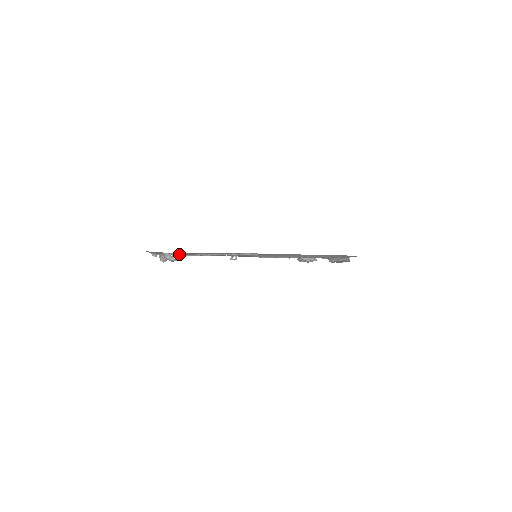
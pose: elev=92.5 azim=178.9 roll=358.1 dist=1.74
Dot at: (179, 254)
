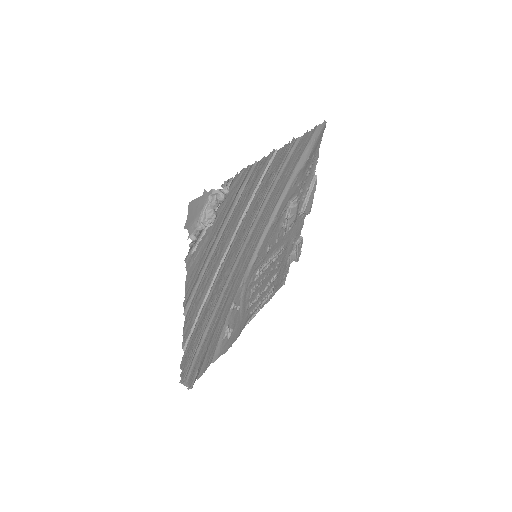
Dot at: (222, 187)
